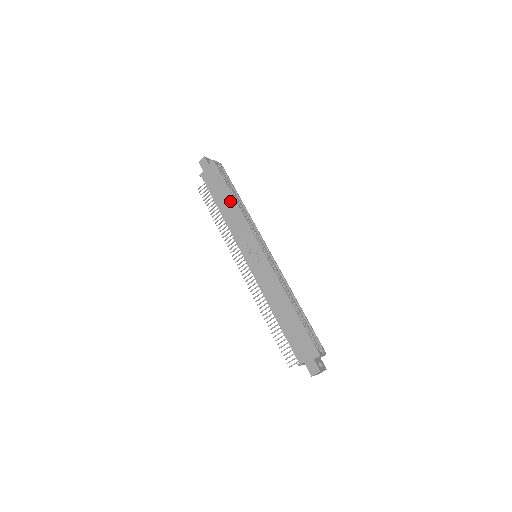
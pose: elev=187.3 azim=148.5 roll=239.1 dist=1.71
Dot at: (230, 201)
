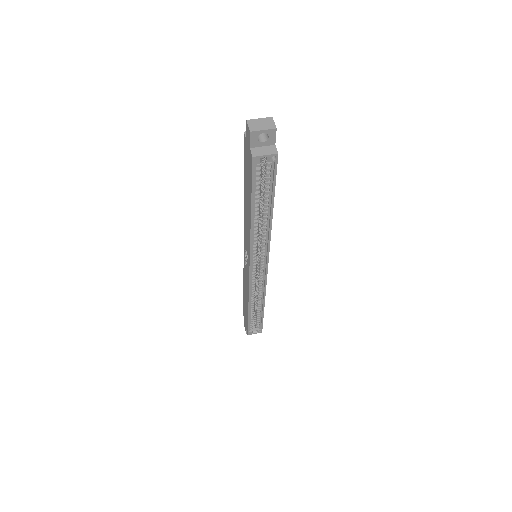
Dot at: (248, 212)
